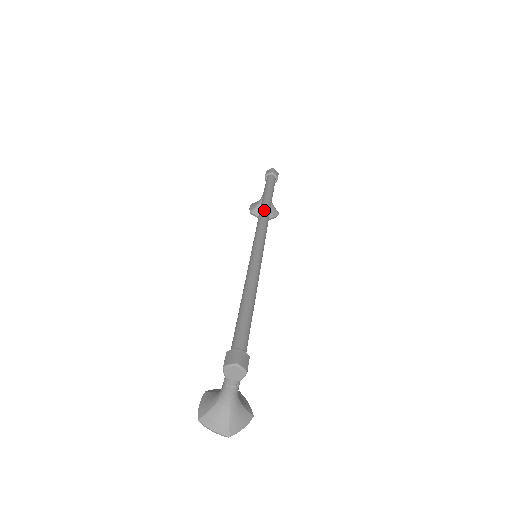
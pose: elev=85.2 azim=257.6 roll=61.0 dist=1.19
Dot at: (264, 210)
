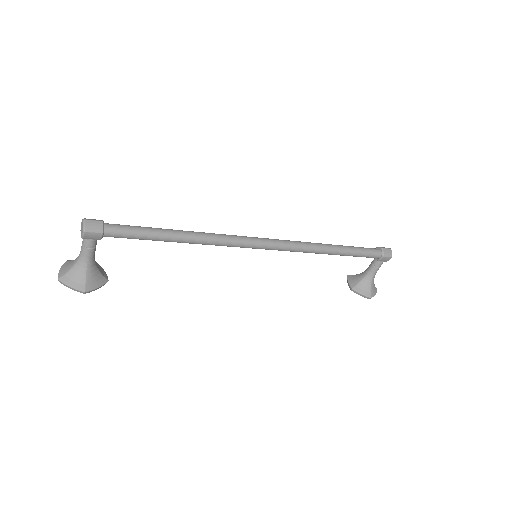
Dot at: occluded
